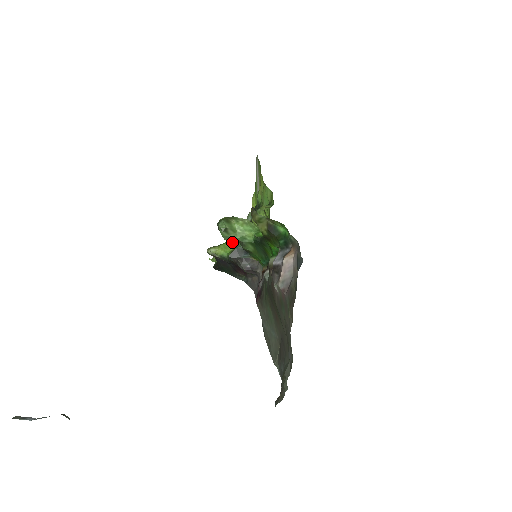
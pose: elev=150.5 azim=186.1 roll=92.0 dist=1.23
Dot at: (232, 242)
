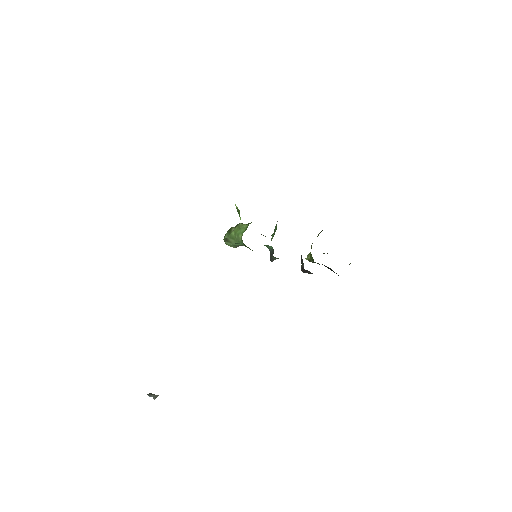
Dot at: (312, 243)
